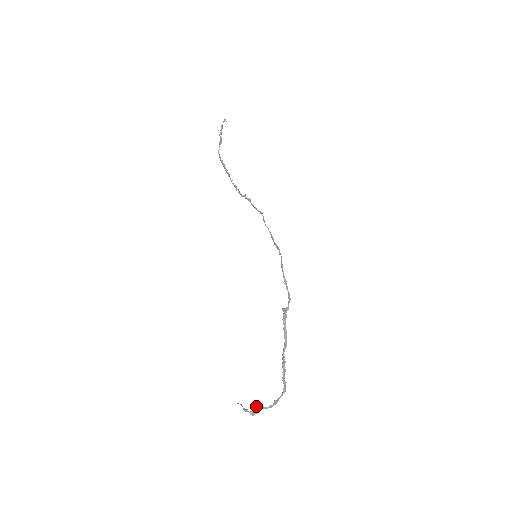
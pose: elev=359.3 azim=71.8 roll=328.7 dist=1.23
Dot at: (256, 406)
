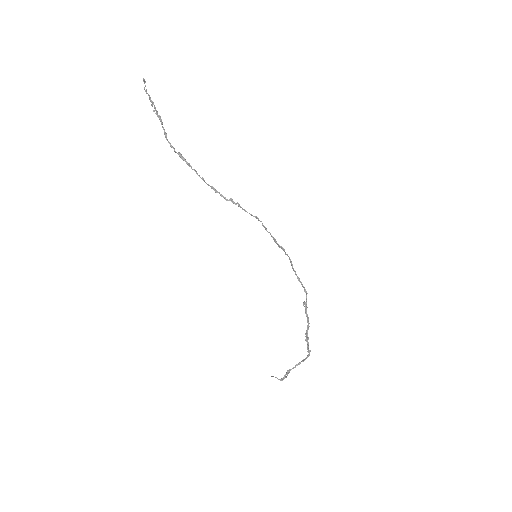
Dot at: (287, 373)
